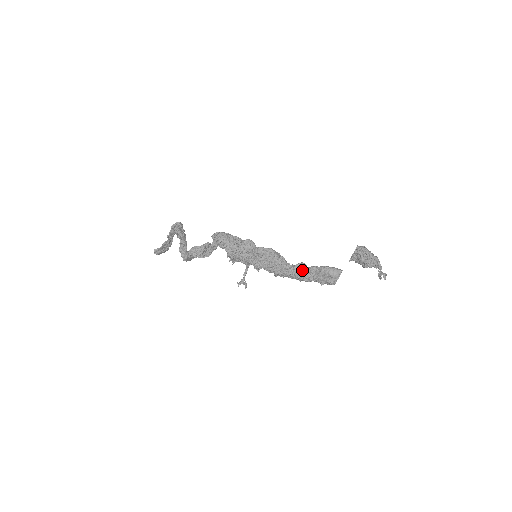
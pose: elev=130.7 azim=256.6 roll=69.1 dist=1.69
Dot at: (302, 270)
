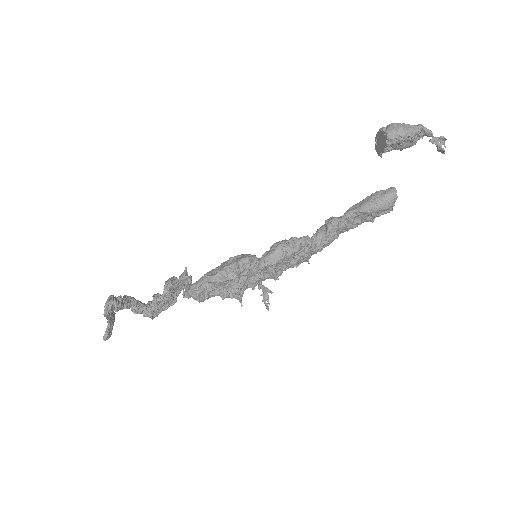
Dot at: (338, 230)
